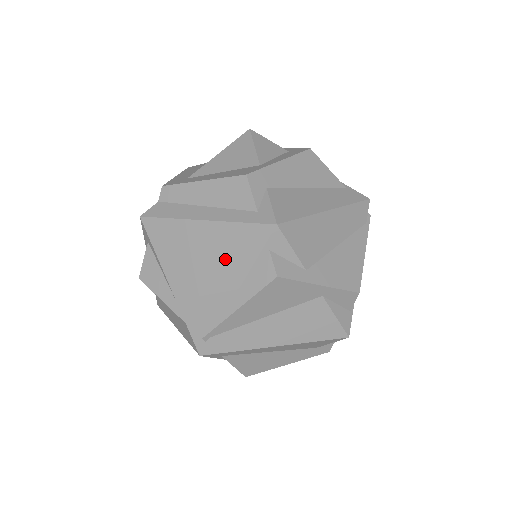
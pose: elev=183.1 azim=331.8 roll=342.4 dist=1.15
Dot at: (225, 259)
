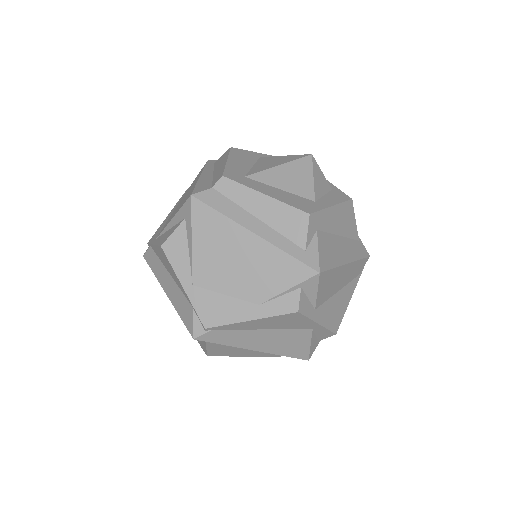
Dot at: (259, 275)
